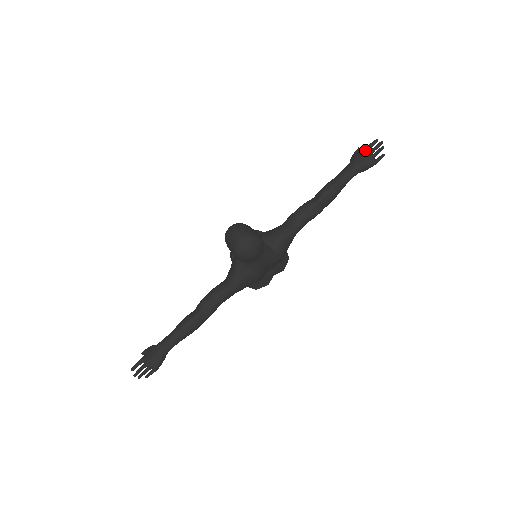
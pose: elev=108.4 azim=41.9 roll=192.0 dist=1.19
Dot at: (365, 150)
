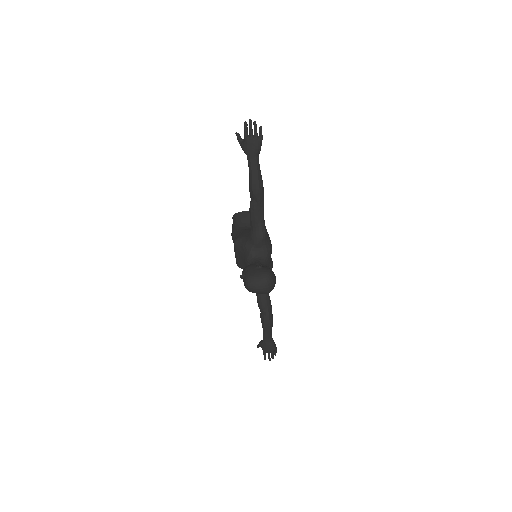
Dot at: (247, 138)
